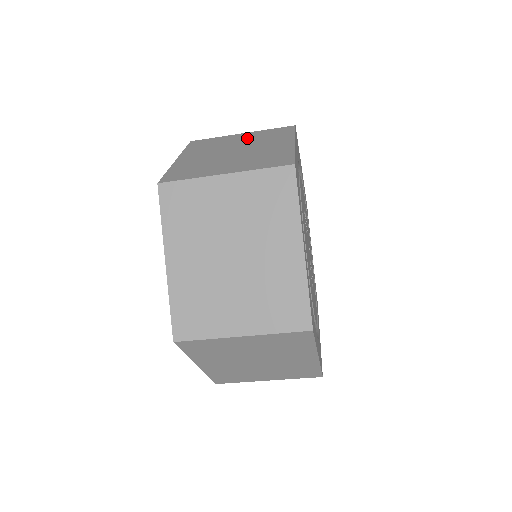
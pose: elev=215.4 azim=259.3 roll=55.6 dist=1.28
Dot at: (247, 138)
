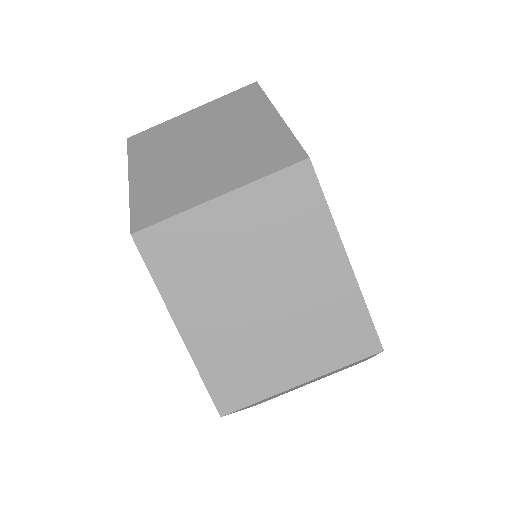
Dot at: occluded
